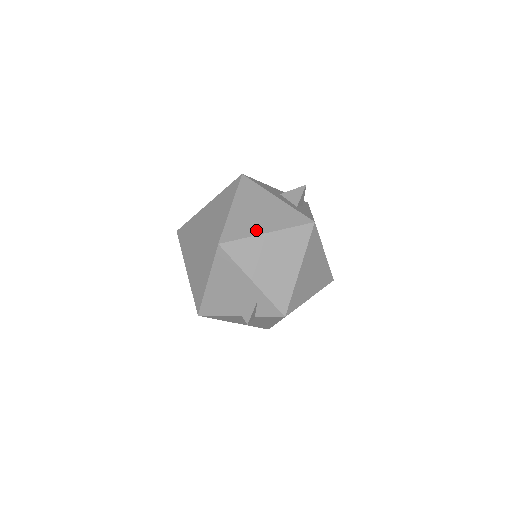
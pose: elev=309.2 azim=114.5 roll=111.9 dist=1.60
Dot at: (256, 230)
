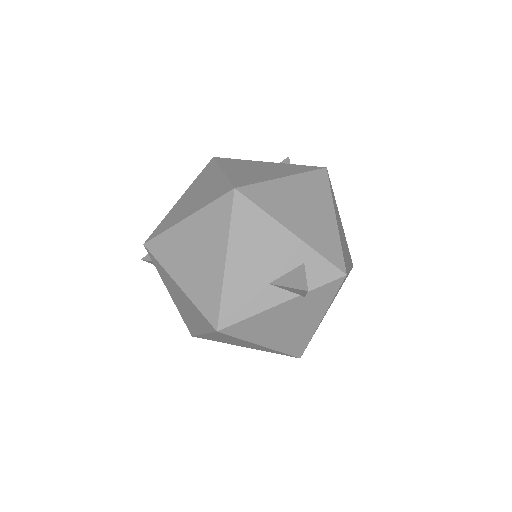
Dot at: (270, 177)
